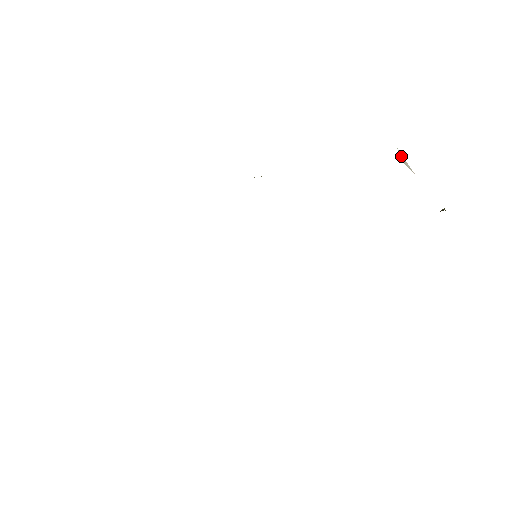
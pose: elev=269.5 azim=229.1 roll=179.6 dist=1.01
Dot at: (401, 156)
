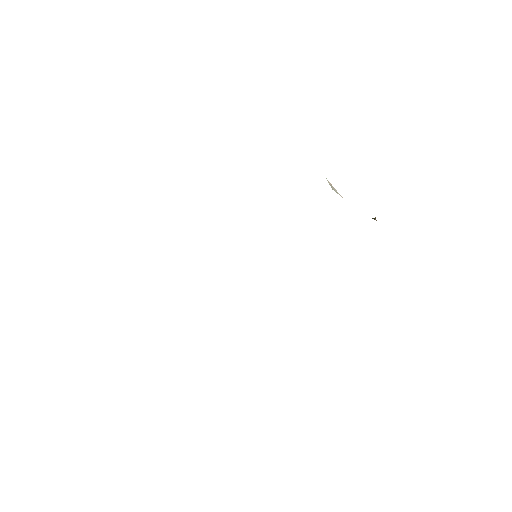
Dot at: (330, 184)
